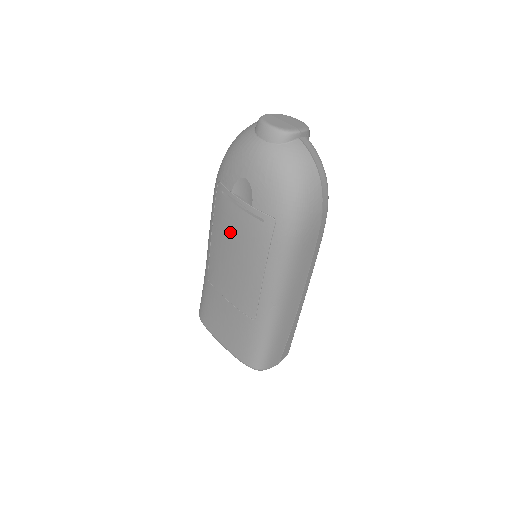
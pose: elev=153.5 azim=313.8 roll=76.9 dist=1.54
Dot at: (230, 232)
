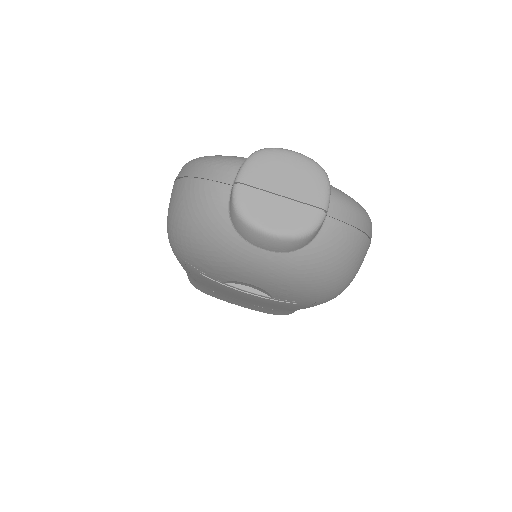
Dot at: occluded
